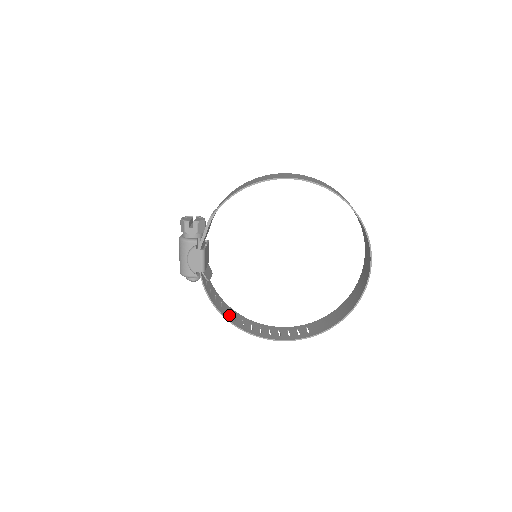
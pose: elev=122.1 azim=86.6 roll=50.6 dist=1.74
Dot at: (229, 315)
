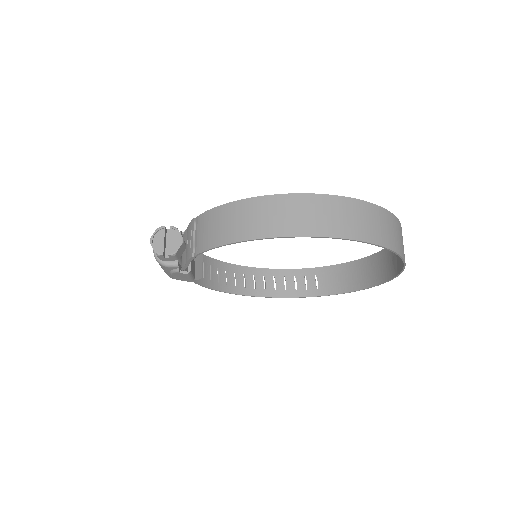
Dot at: (228, 282)
